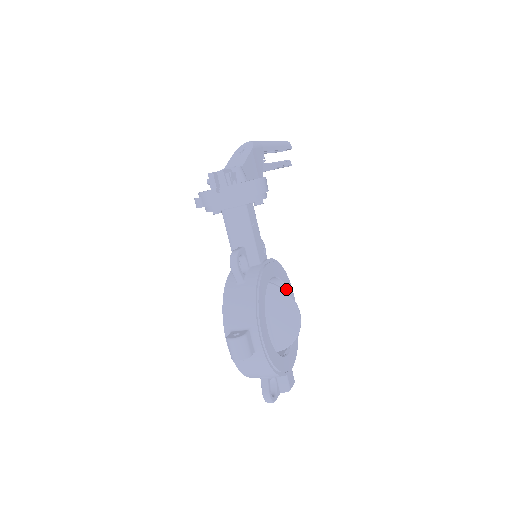
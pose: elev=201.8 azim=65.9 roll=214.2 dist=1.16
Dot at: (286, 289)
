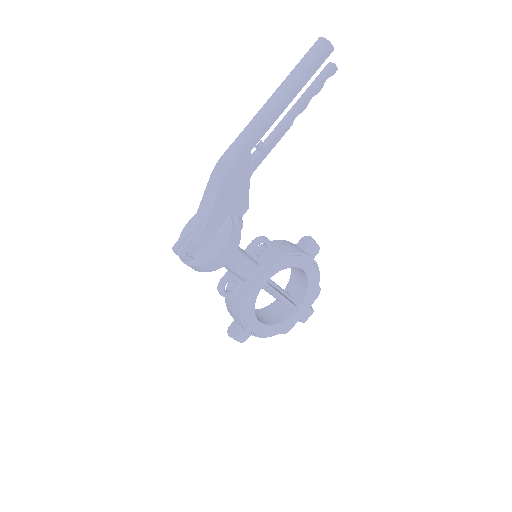
Dot at: (295, 267)
